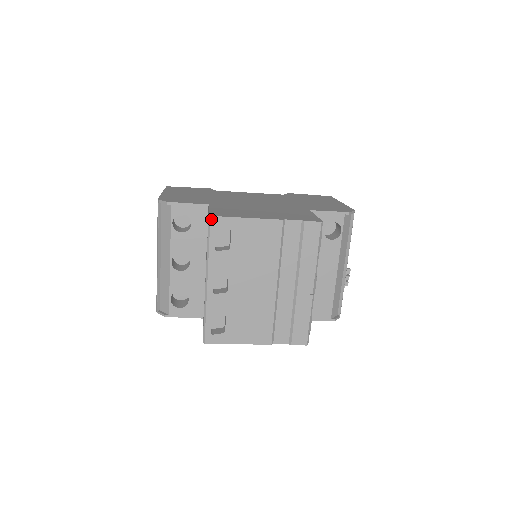
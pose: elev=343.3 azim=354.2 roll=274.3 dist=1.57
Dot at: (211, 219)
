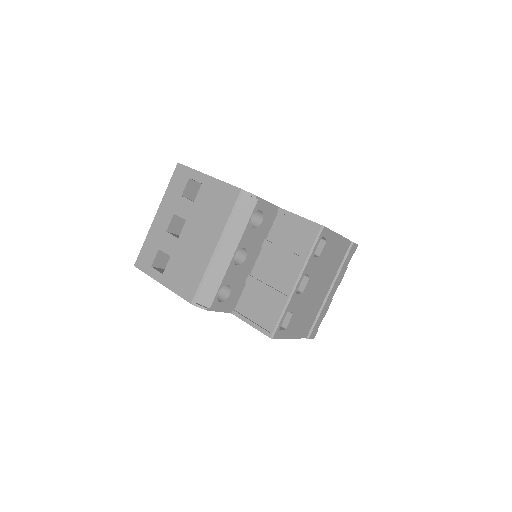
Dot at: (323, 229)
